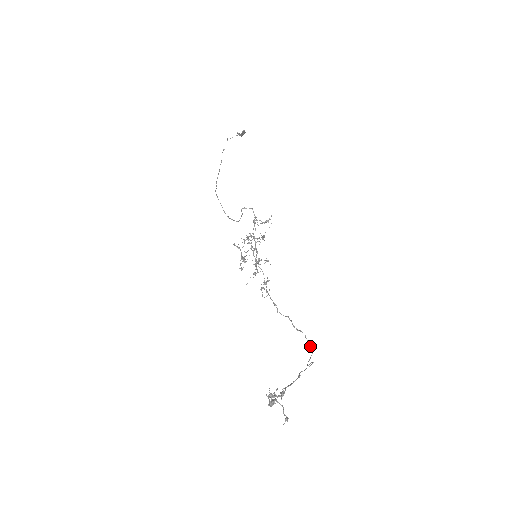
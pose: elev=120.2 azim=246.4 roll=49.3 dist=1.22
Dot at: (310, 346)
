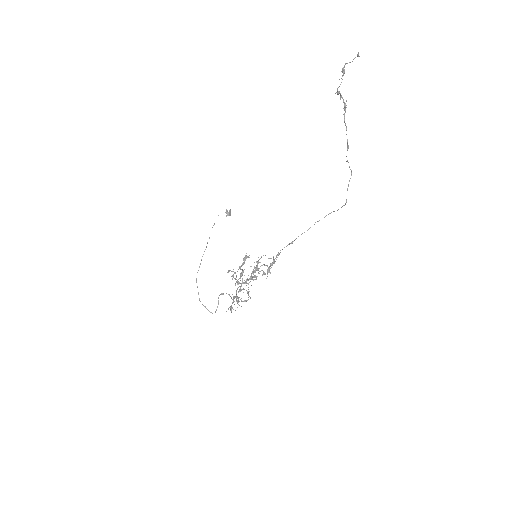
Dot at: (341, 207)
